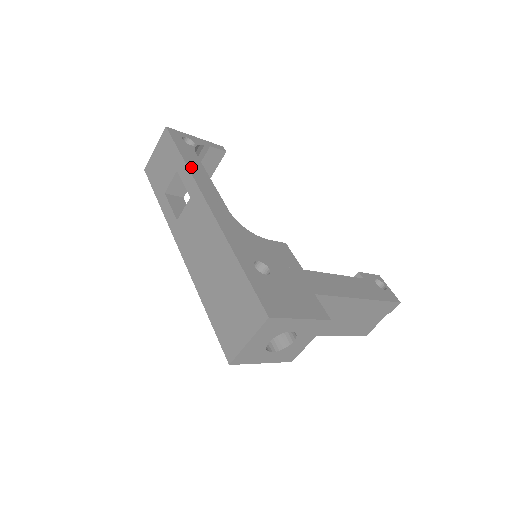
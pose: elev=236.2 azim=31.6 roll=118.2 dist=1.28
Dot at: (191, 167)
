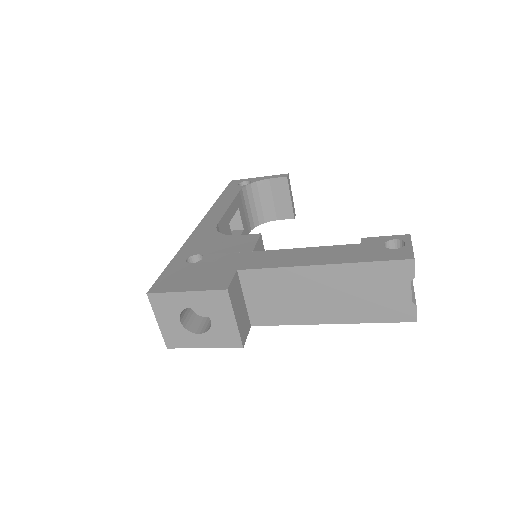
Dot at: (218, 202)
